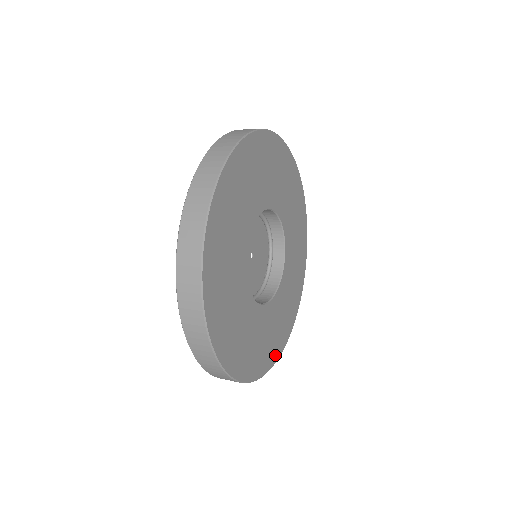
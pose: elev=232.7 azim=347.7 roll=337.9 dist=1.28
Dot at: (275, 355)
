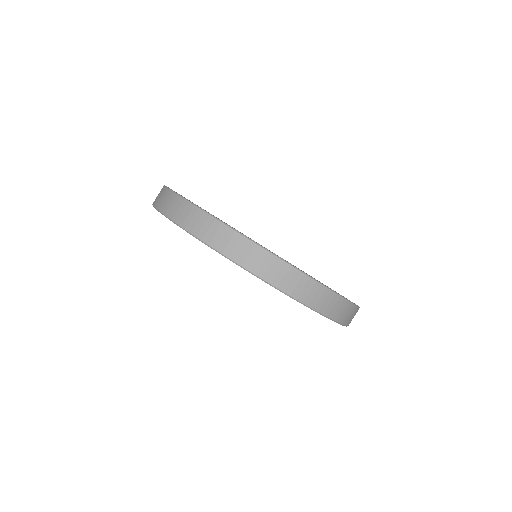
Dot at: occluded
